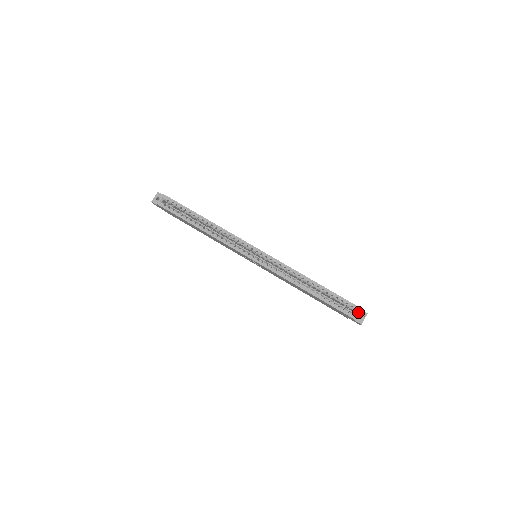
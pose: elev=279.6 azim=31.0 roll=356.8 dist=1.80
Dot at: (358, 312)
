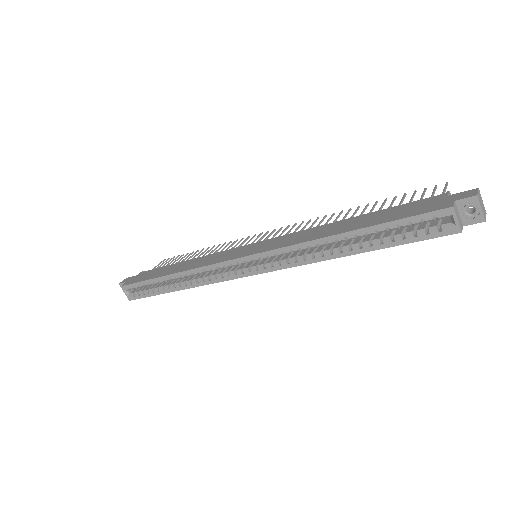
Dot at: (458, 209)
